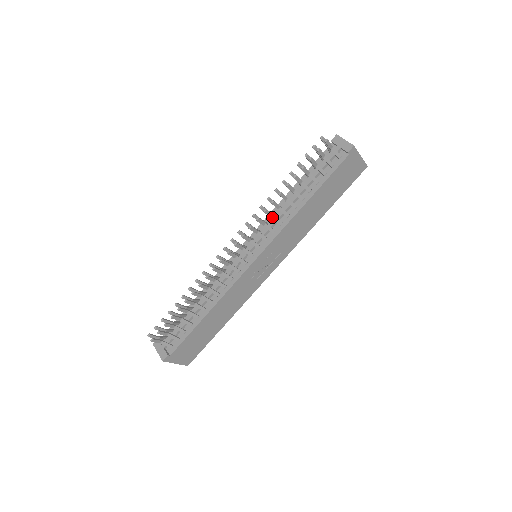
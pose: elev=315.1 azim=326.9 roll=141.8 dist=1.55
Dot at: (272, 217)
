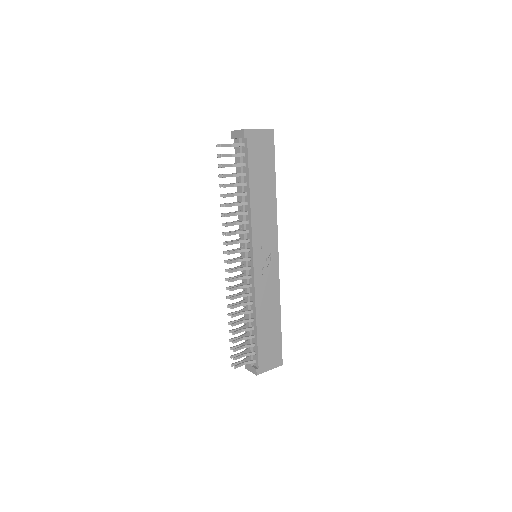
Dot at: (237, 224)
